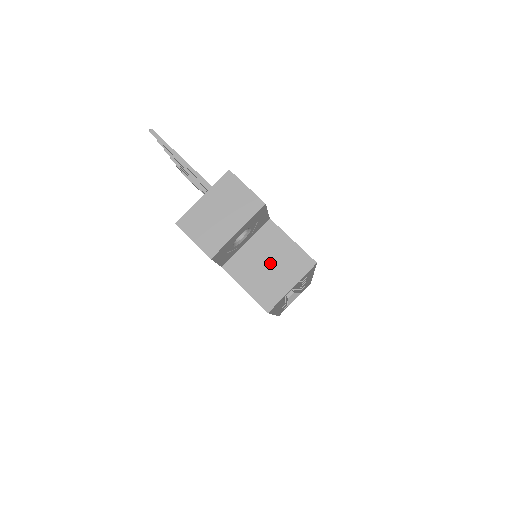
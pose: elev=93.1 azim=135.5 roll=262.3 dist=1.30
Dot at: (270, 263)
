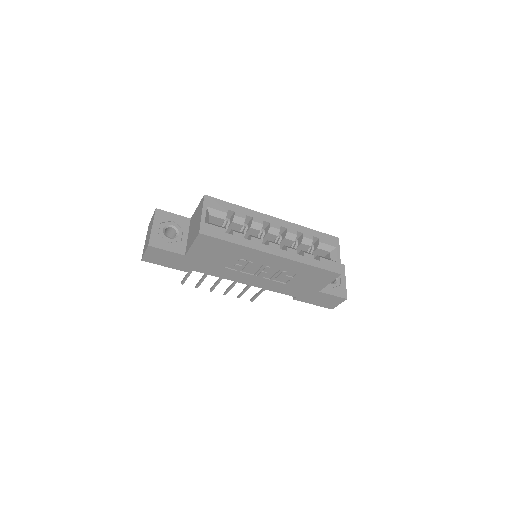
Dot at: (195, 224)
